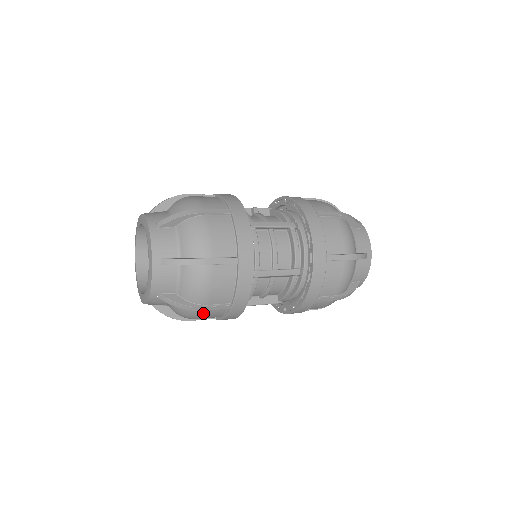
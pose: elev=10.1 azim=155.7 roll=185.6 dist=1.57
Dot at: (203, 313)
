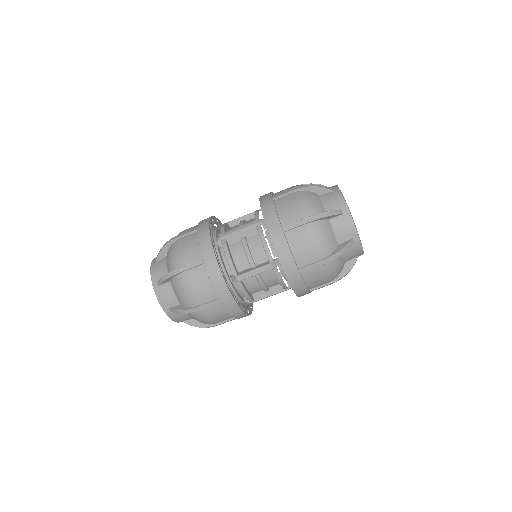
Dot at: (187, 279)
